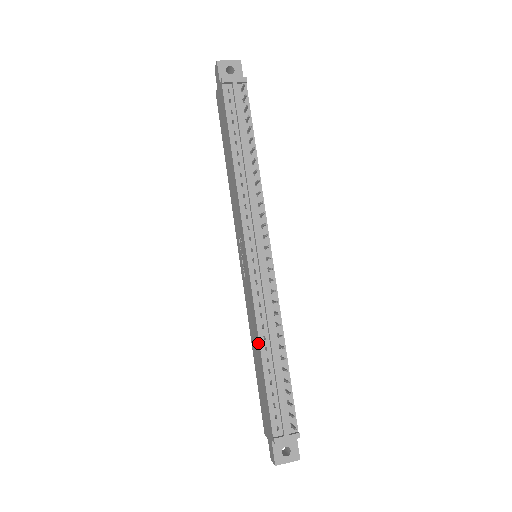
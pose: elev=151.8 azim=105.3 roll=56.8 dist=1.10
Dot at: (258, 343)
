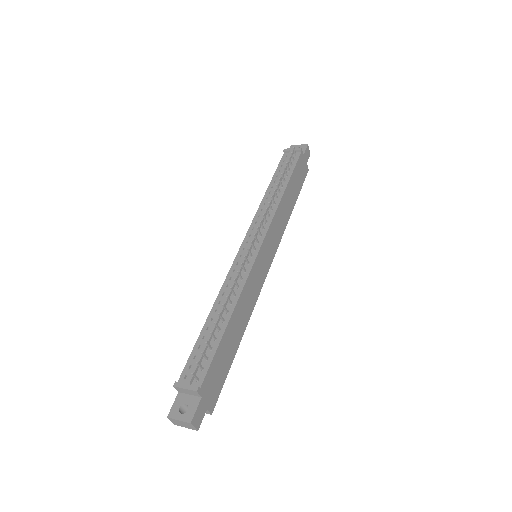
Dot at: (214, 307)
